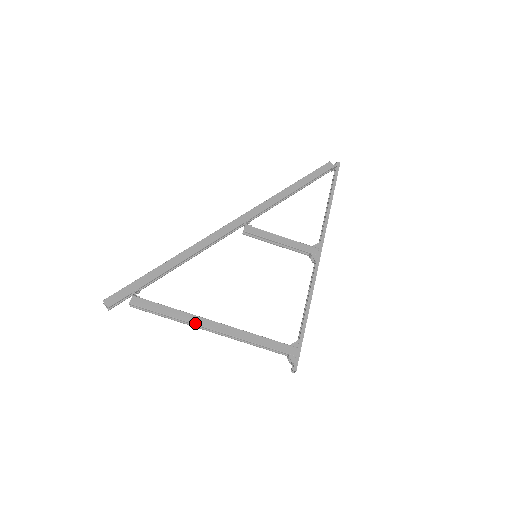
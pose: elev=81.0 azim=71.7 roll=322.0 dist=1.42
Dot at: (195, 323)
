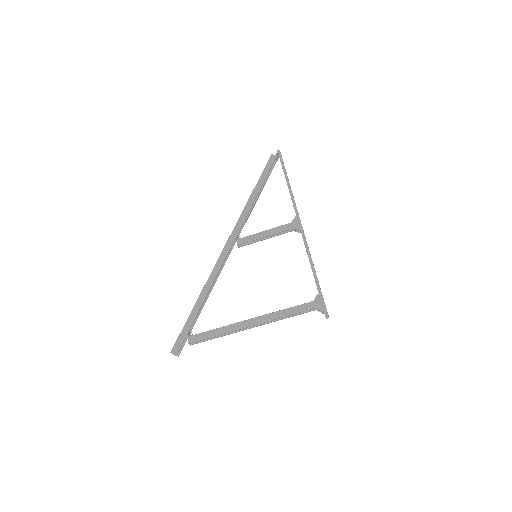
Dot at: (239, 328)
